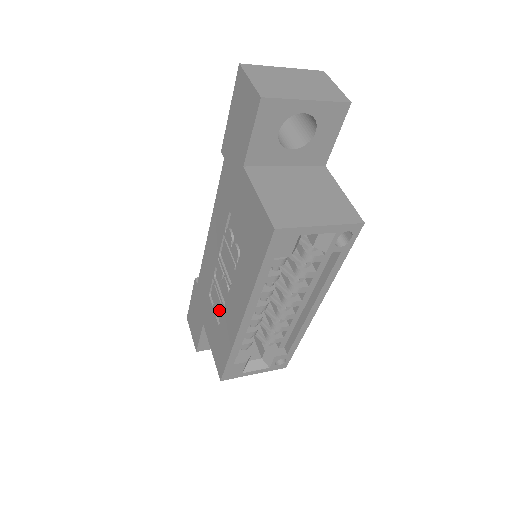
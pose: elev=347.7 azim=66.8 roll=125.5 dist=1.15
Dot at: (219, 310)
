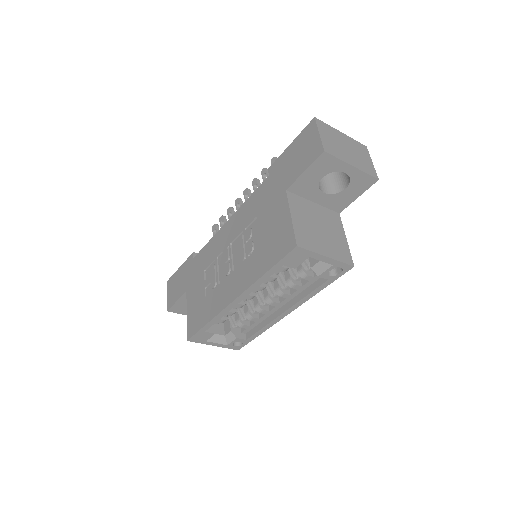
Dot at: (211, 286)
